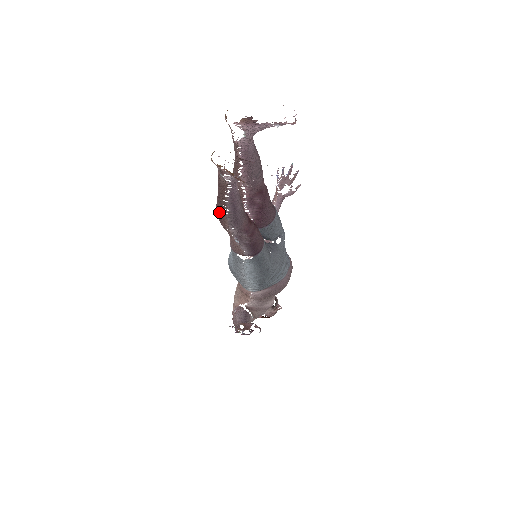
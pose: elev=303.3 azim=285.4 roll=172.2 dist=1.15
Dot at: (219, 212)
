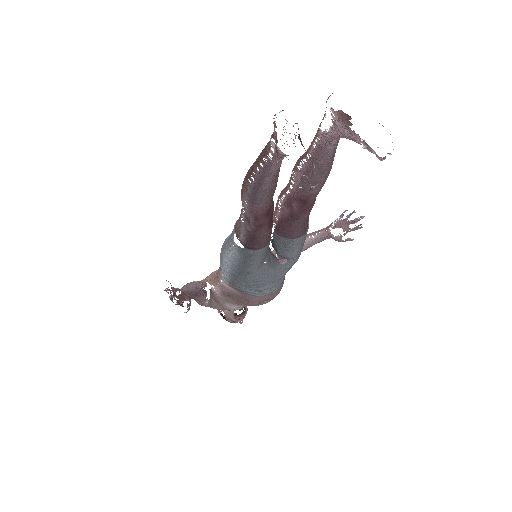
Dot at: (247, 175)
